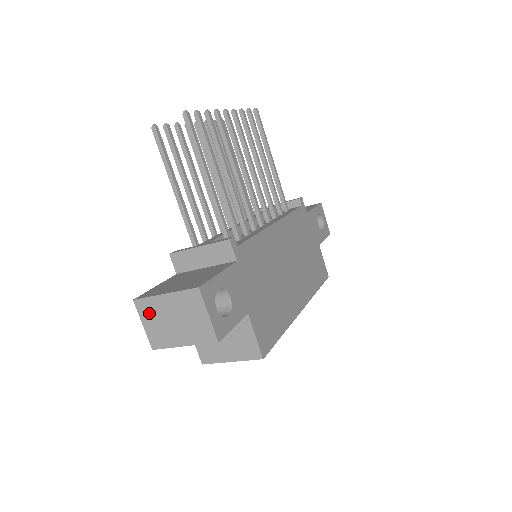
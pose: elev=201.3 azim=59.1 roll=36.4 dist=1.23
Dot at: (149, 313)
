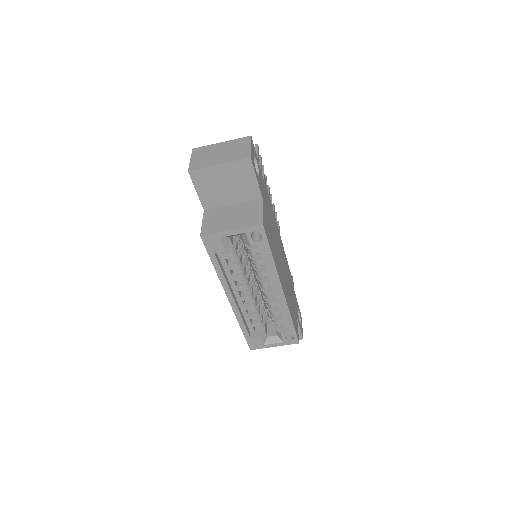
Dot at: (201, 153)
